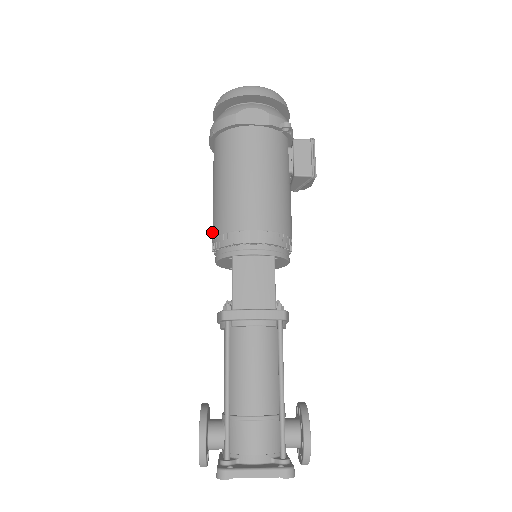
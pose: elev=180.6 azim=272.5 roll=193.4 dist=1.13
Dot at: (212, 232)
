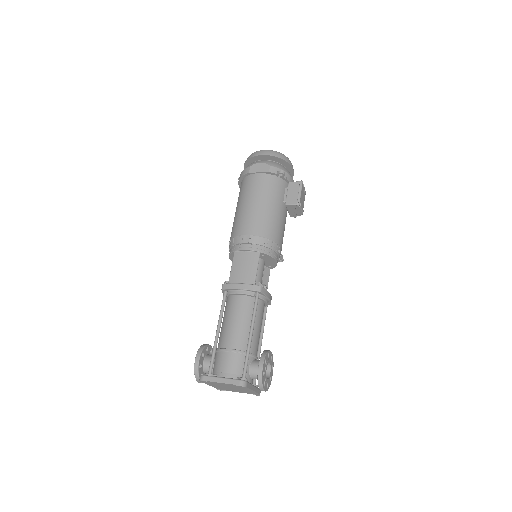
Dot at: occluded
